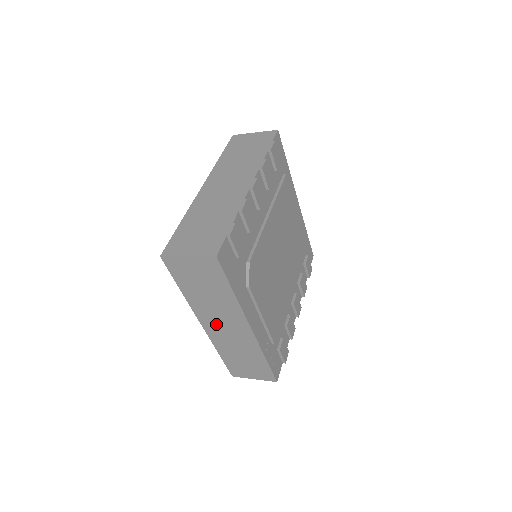
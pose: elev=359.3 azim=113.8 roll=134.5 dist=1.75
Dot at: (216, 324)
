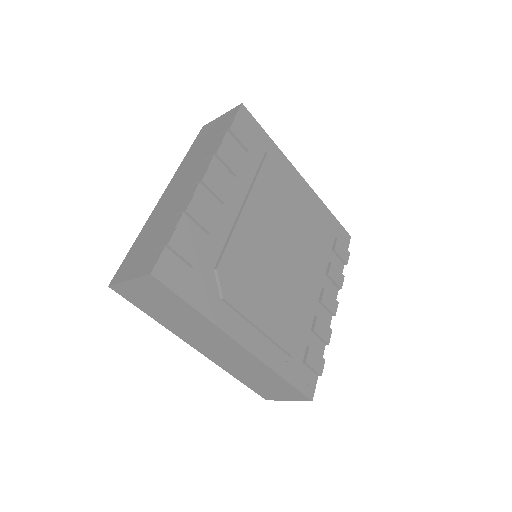
Dot at: (209, 347)
